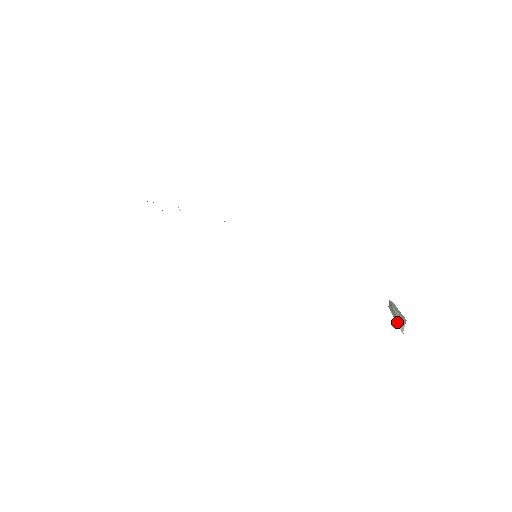
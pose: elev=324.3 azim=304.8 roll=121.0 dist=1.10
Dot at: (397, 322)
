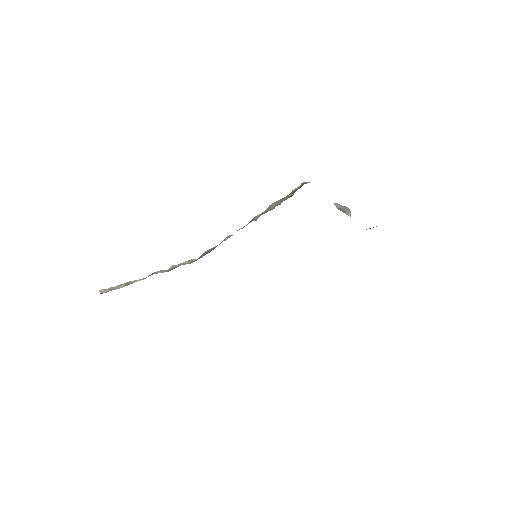
Dot at: (346, 214)
